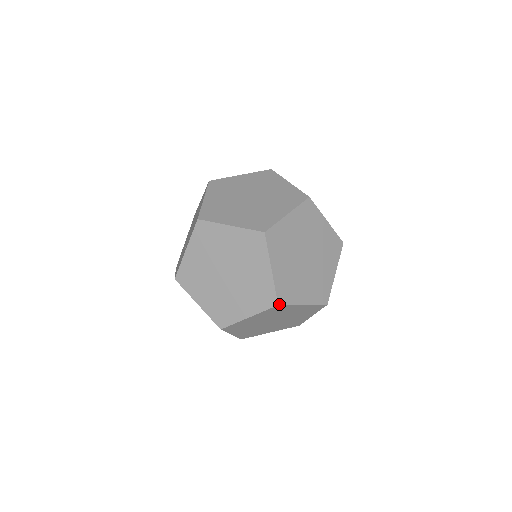
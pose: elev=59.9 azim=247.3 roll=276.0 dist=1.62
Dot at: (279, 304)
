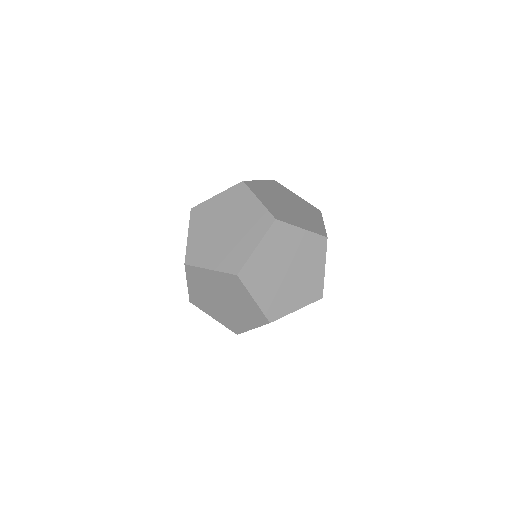
Dot at: (276, 219)
